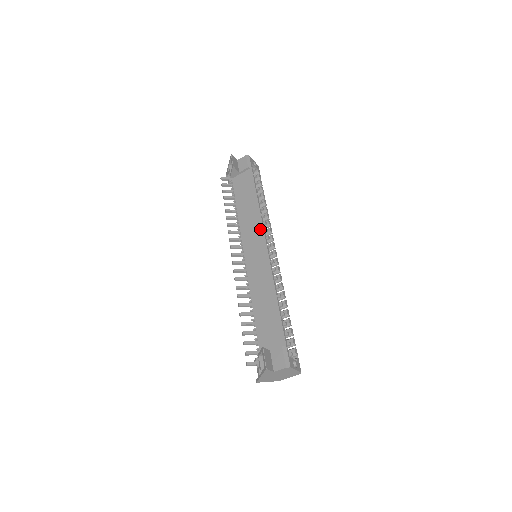
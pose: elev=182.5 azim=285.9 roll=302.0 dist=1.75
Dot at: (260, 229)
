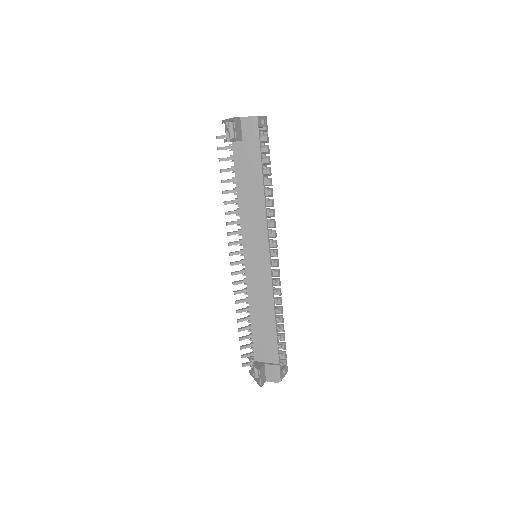
Dot at: (264, 237)
